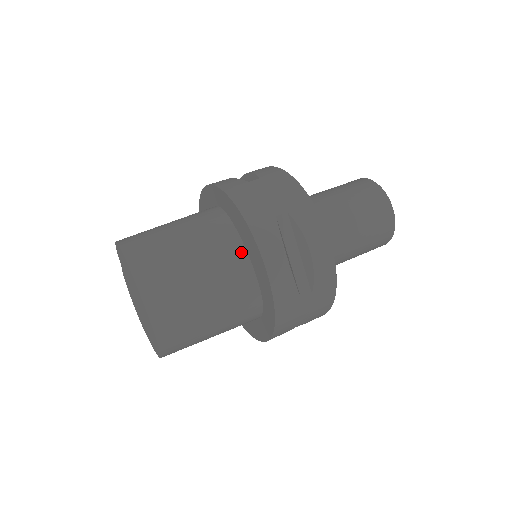
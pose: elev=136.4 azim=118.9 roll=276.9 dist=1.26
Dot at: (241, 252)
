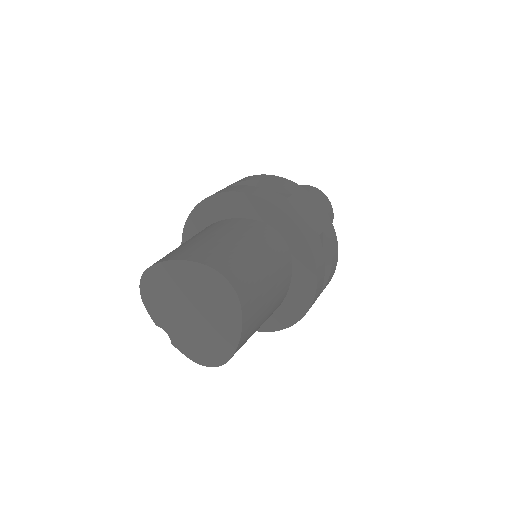
Dot at: (226, 221)
